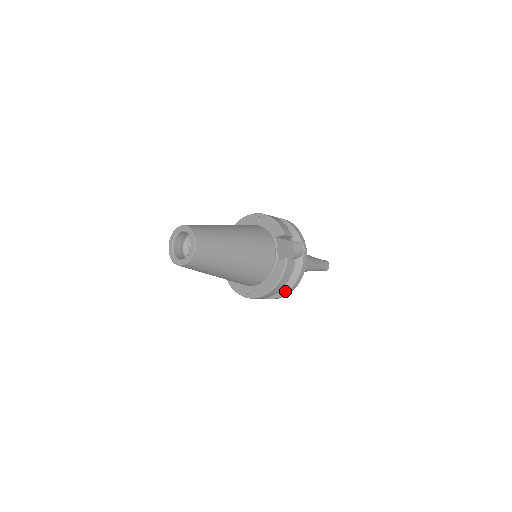
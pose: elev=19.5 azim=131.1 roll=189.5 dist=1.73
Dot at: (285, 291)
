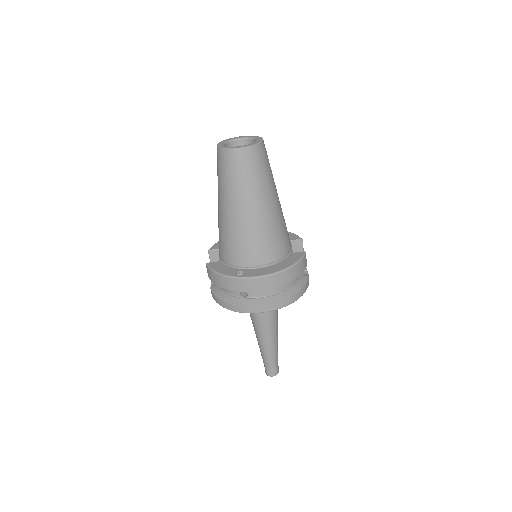
Dot at: (280, 299)
